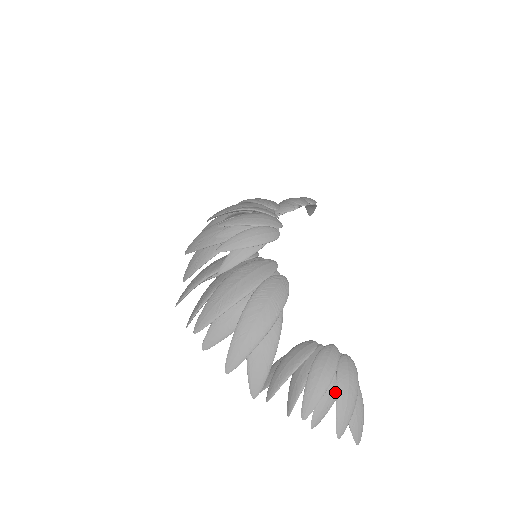
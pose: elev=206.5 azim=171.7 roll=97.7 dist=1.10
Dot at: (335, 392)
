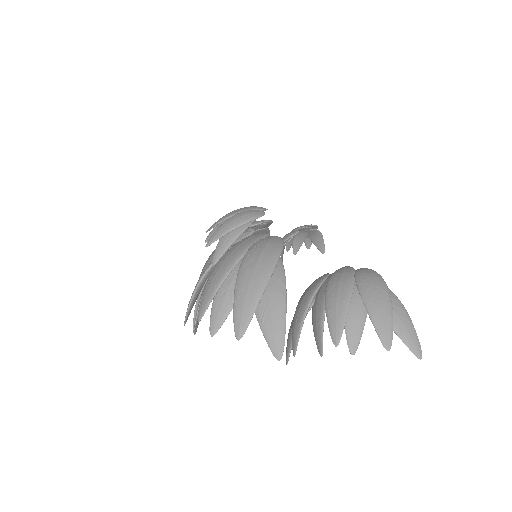
Dot at: (362, 302)
